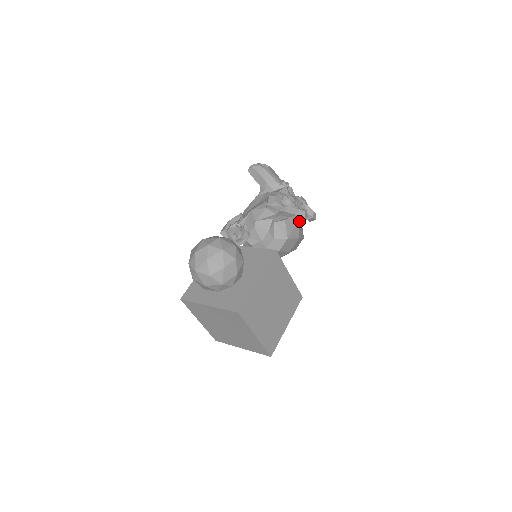
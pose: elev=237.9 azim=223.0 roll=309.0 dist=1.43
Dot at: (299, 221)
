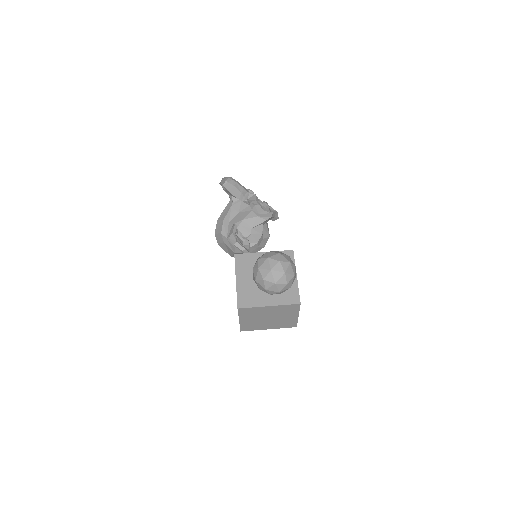
Dot at: occluded
